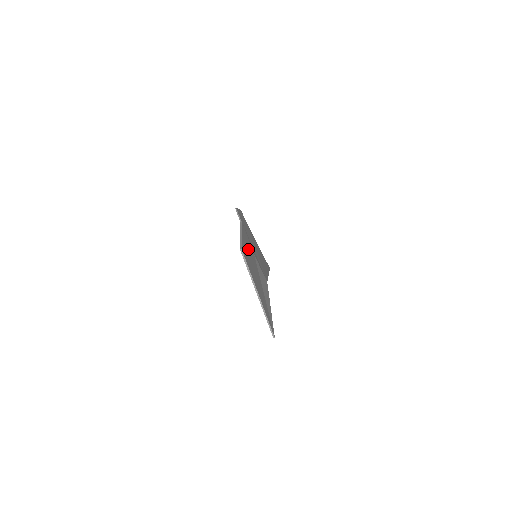
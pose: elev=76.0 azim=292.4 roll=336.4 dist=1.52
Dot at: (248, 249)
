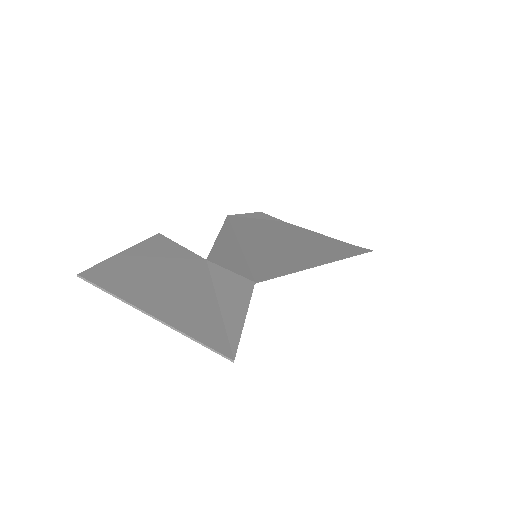
Dot at: (154, 263)
